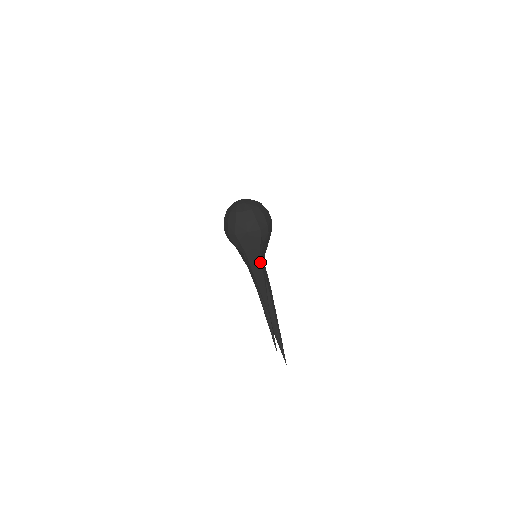
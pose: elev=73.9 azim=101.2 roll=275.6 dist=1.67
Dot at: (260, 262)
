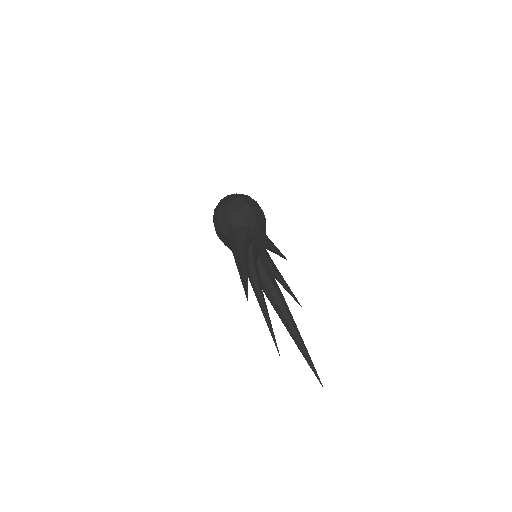
Dot at: (243, 250)
